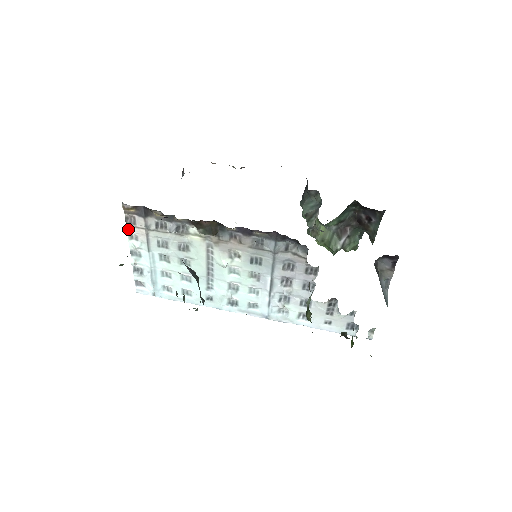
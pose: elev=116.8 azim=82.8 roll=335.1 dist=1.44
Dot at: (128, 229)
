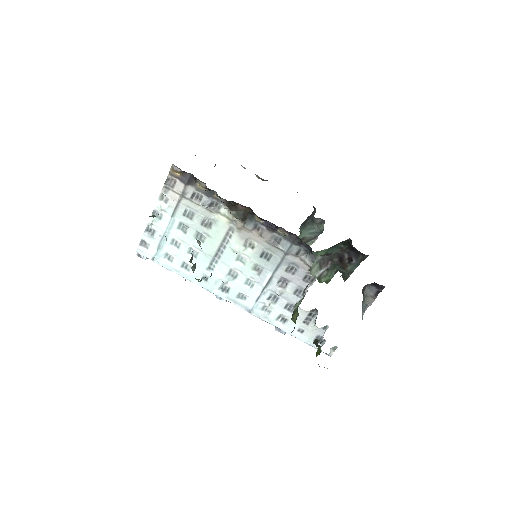
Dot at: (164, 189)
